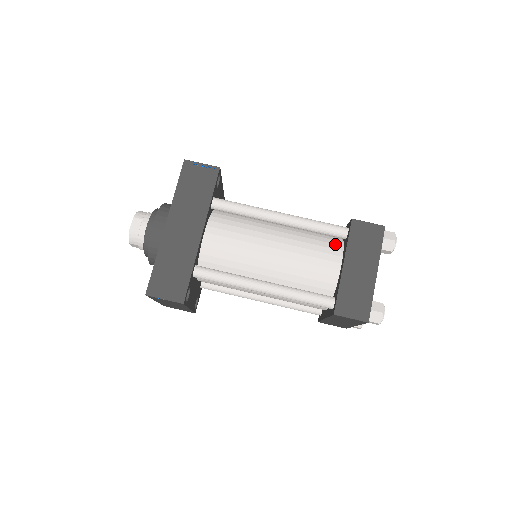
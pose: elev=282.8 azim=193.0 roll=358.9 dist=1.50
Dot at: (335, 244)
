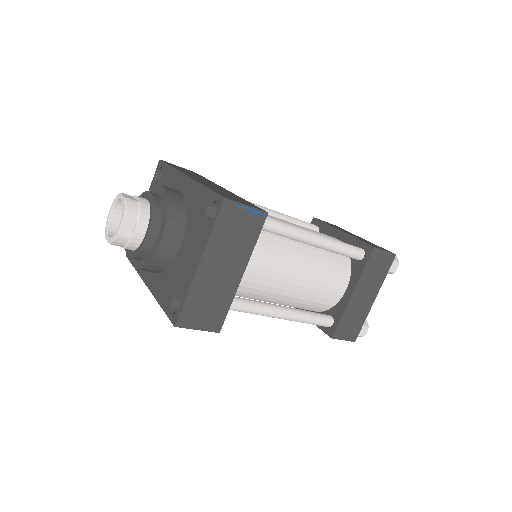
Dot at: occluded
